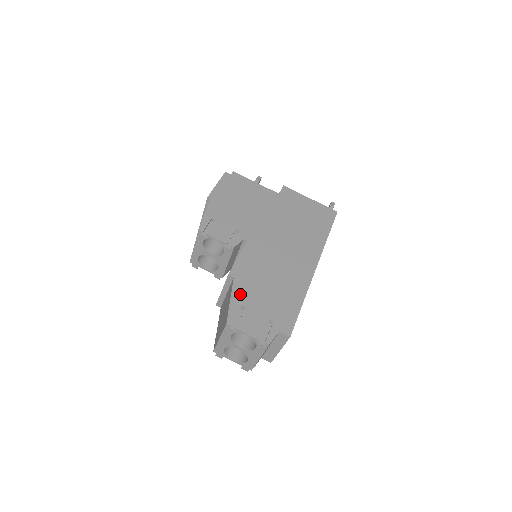
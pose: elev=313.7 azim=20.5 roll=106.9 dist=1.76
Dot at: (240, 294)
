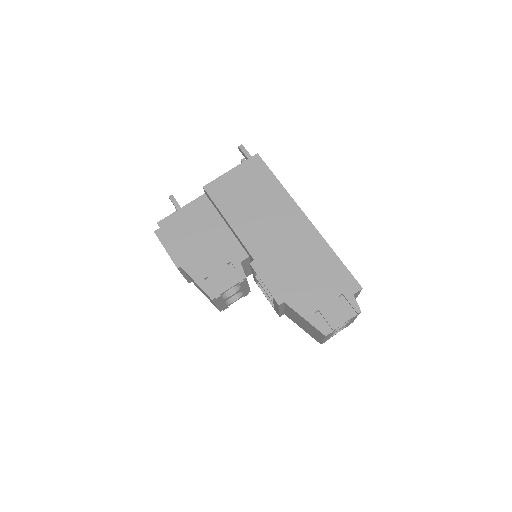
Dot at: (303, 307)
